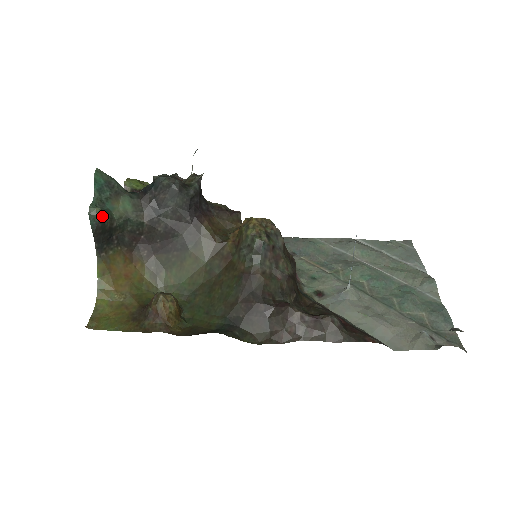
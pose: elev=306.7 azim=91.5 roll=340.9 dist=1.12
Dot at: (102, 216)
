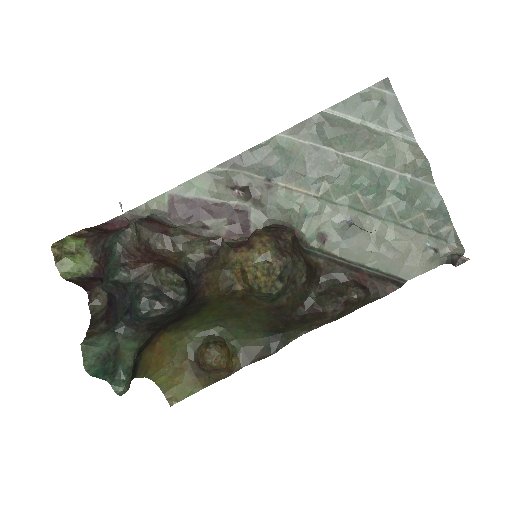
Dot at: (129, 383)
